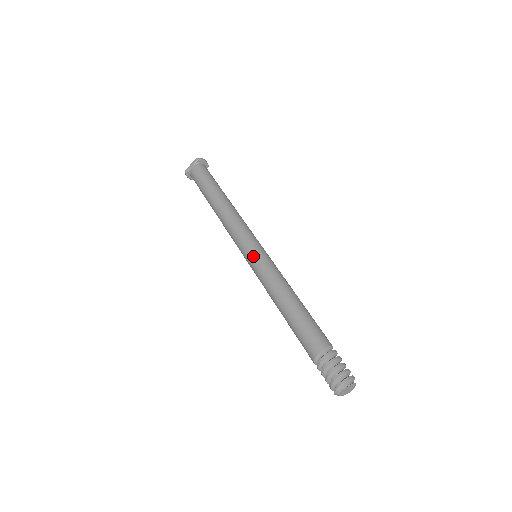
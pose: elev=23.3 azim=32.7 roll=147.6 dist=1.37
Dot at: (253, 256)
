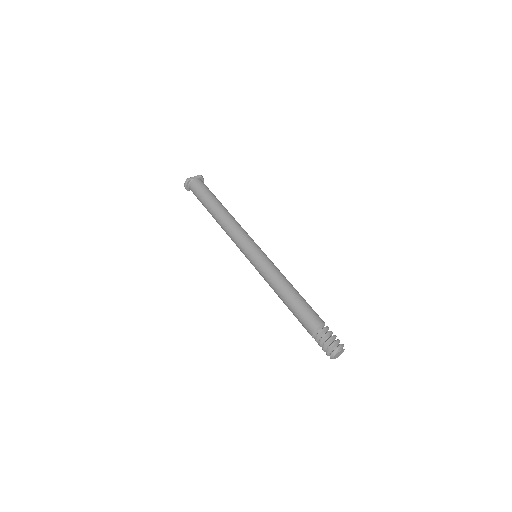
Dot at: (260, 253)
